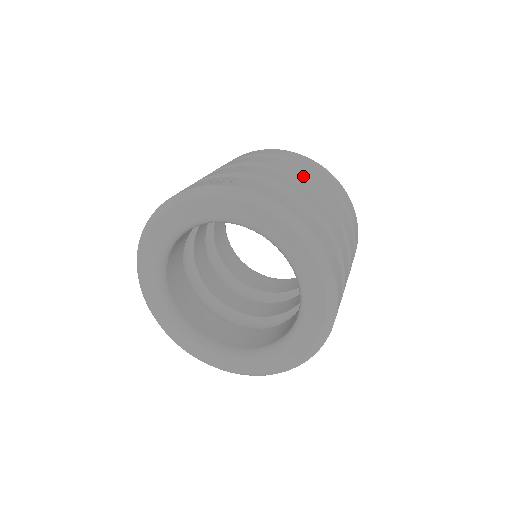
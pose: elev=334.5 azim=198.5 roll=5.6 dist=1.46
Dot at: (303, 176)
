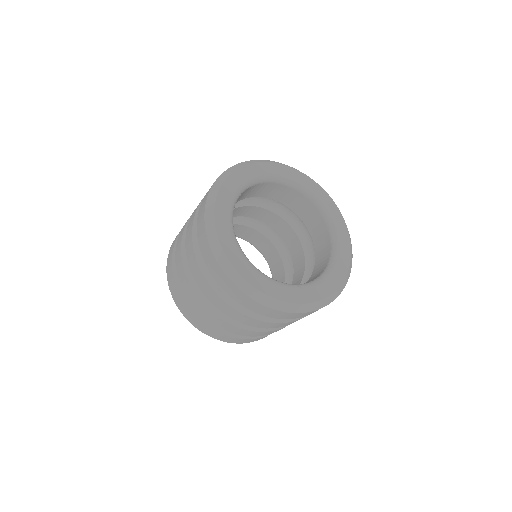
Dot at: occluded
